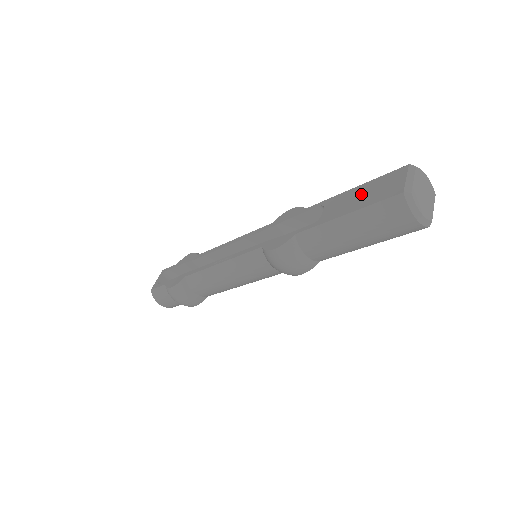
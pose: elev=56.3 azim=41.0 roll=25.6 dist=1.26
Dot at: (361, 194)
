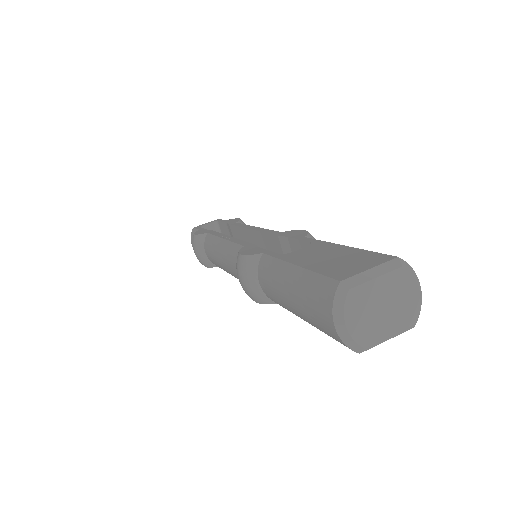
Dot at: (333, 255)
